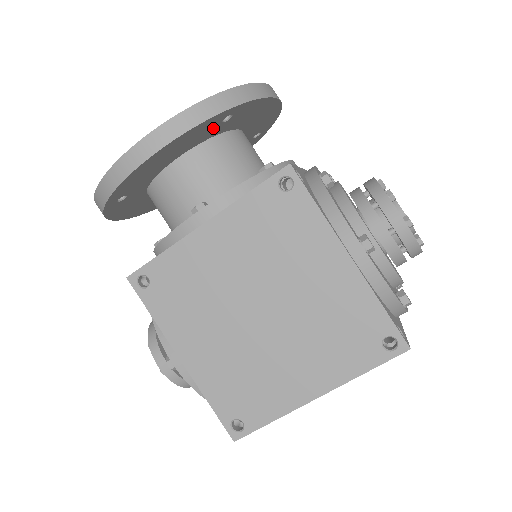
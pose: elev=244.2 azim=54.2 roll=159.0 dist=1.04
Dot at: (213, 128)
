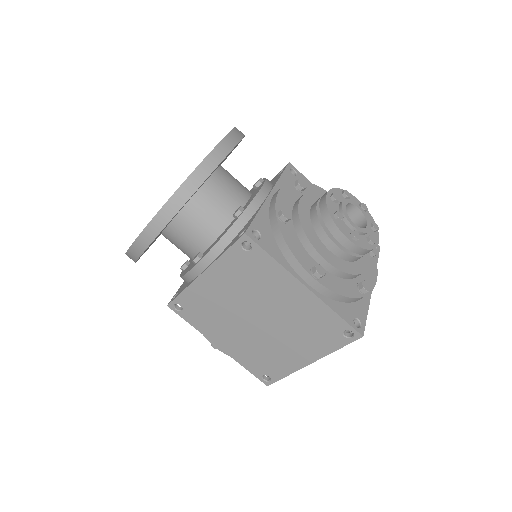
Dot at: occluded
